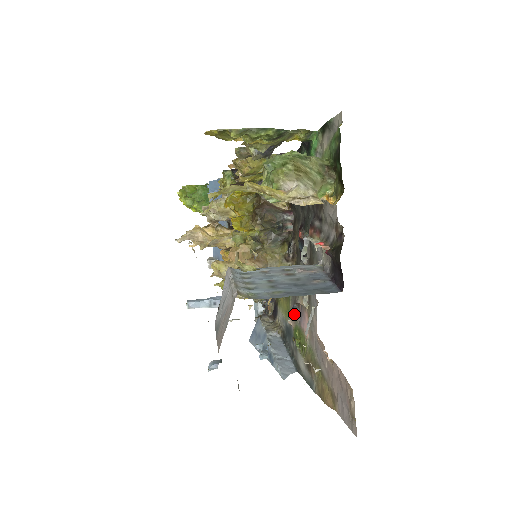
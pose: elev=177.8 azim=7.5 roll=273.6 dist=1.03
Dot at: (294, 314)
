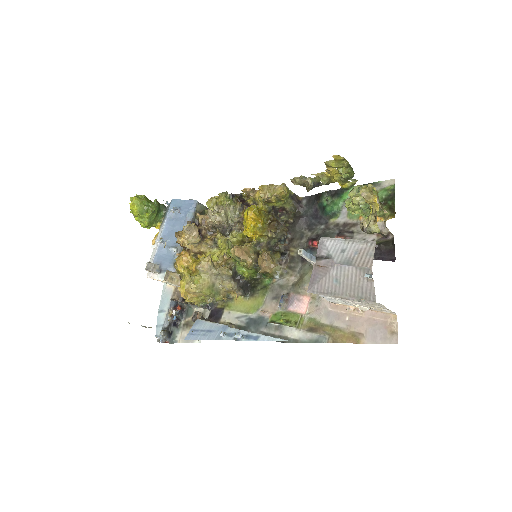
Dot at: (283, 301)
